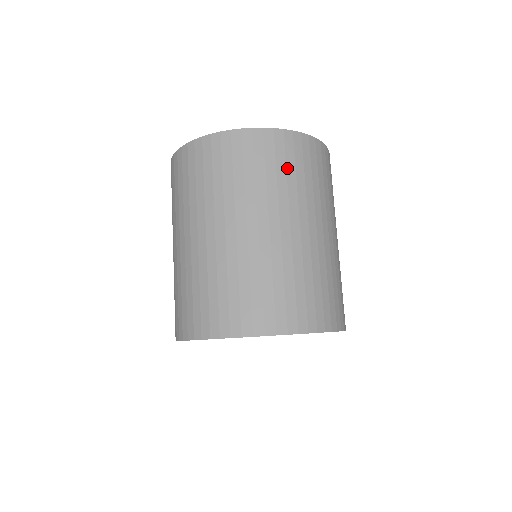
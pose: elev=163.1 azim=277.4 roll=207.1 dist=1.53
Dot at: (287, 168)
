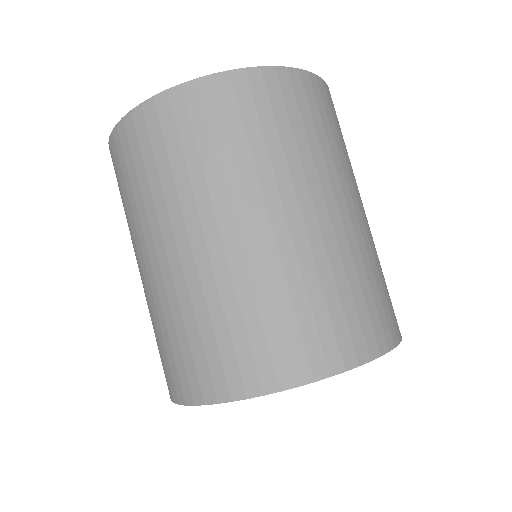
Dot at: (304, 124)
